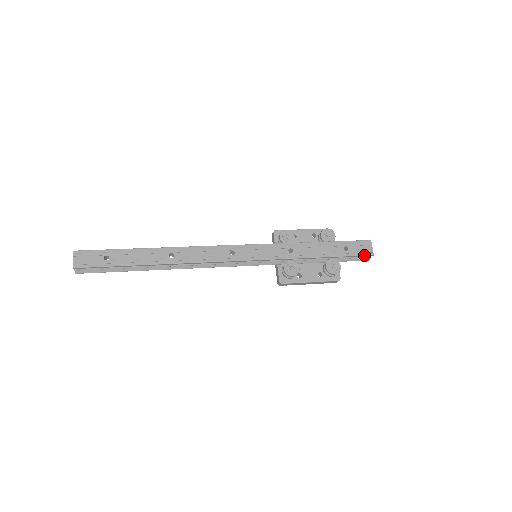
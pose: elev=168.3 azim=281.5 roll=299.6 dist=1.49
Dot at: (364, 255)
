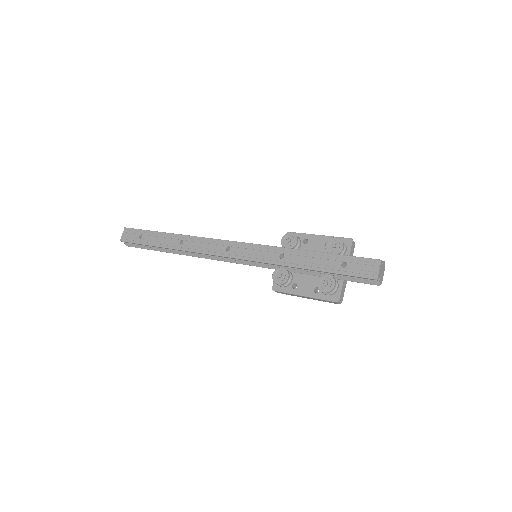
Dot at: (364, 277)
